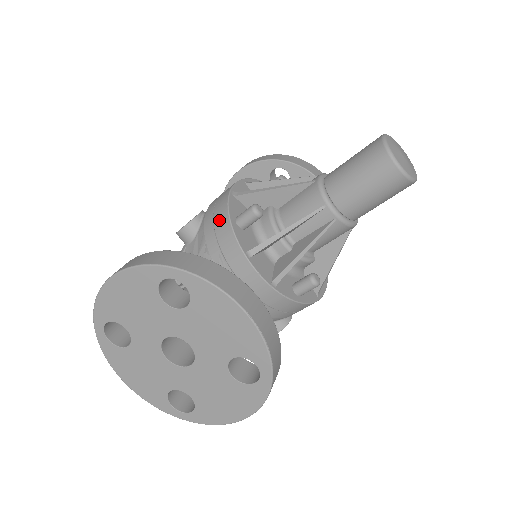
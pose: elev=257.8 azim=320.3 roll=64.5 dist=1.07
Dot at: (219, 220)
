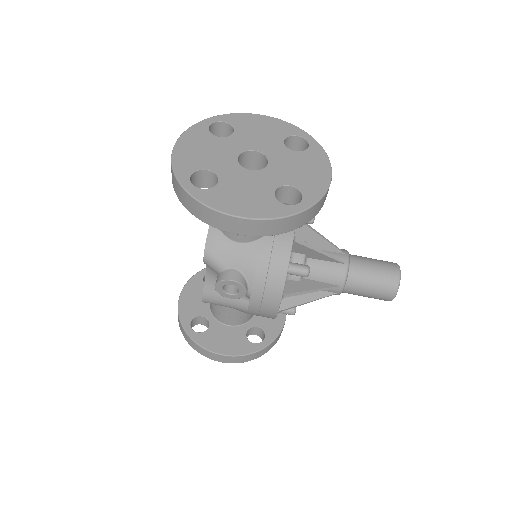
Dot at: occluded
